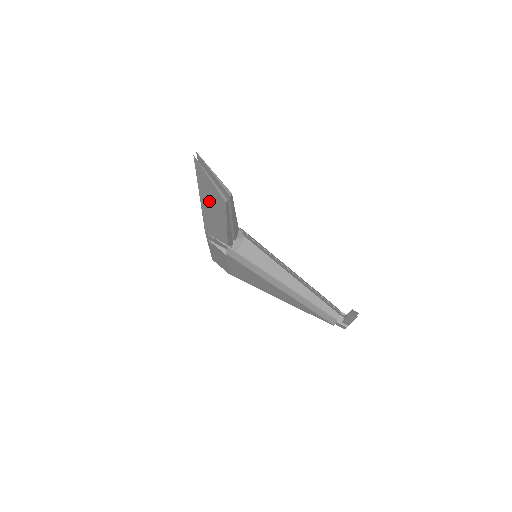
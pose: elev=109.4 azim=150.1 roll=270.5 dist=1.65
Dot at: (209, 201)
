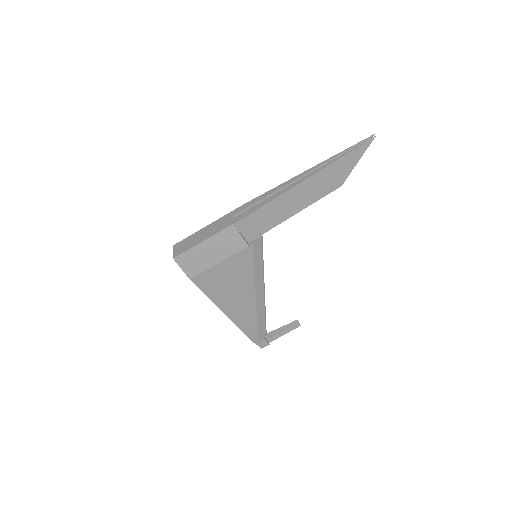
Dot at: (322, 180)
